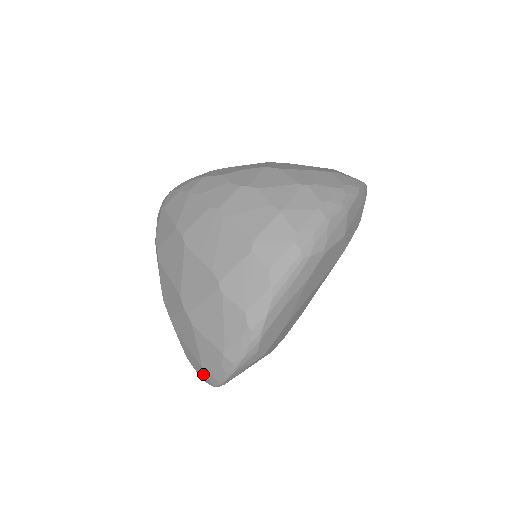
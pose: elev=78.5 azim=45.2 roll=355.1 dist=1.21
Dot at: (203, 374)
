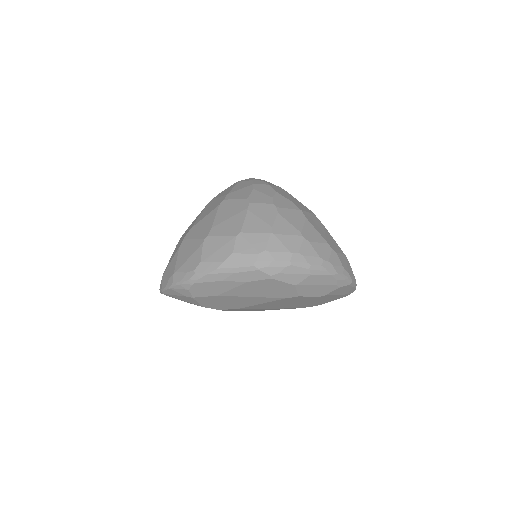
Dot at: occluded
